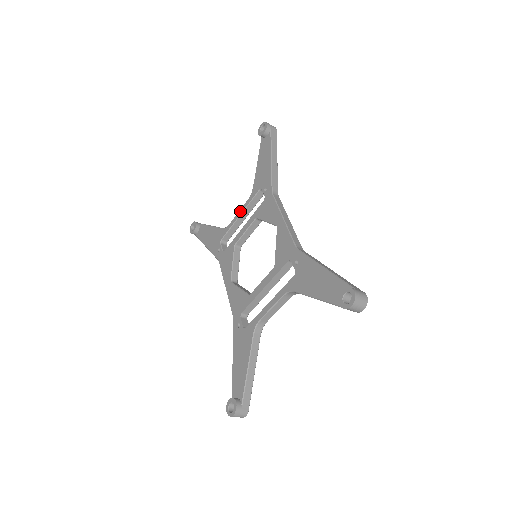
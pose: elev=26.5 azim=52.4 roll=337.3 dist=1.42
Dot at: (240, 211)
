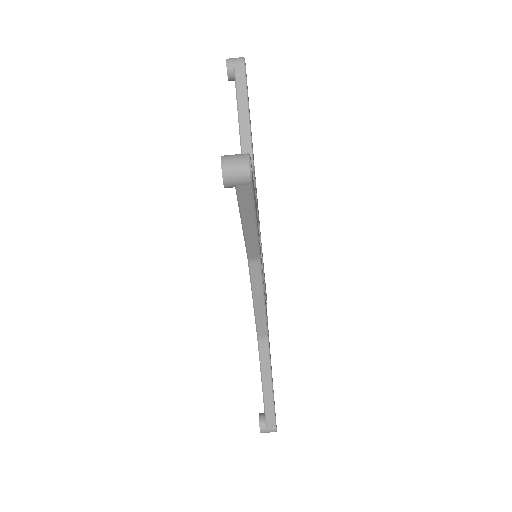
Dot at: occluded
